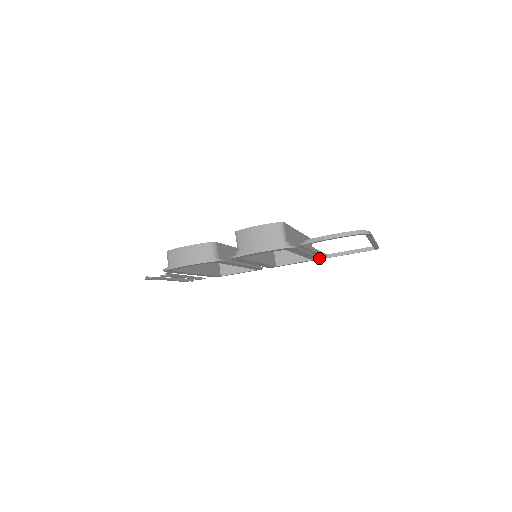
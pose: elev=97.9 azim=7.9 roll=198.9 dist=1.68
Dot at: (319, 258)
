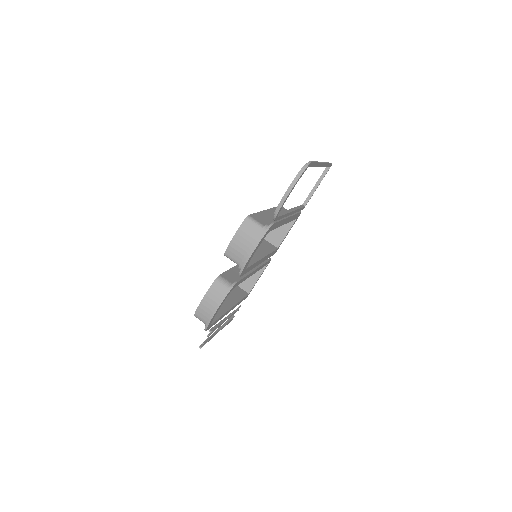
Dot at: occluded
